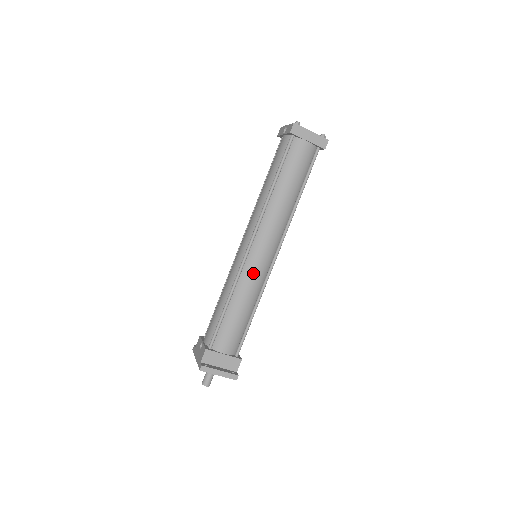
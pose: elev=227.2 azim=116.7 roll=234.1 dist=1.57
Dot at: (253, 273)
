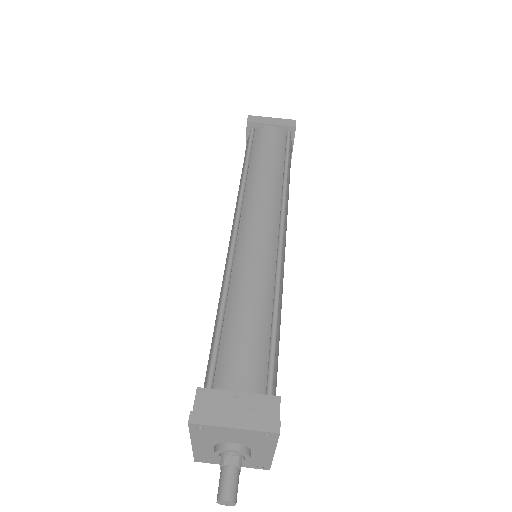
Dot at: (251, 255)
